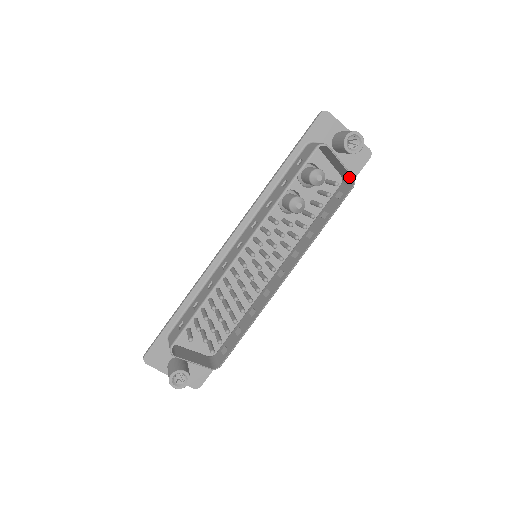
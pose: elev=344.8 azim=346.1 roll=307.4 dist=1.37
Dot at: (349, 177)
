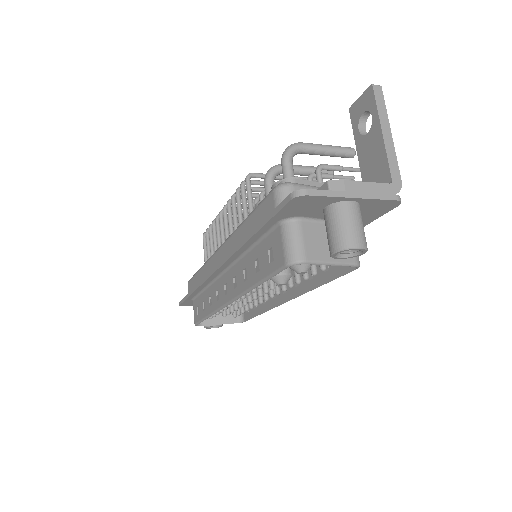
Dot at: occluded
